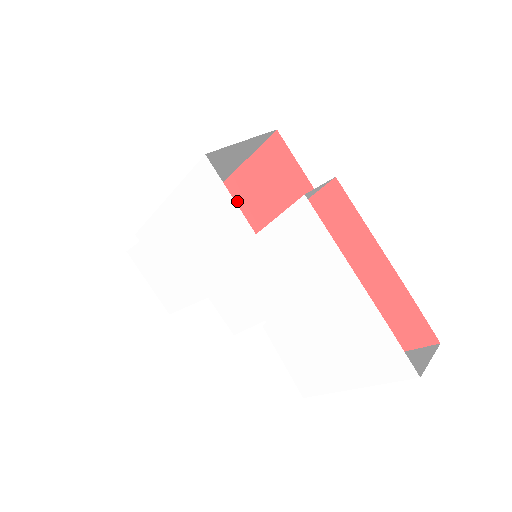
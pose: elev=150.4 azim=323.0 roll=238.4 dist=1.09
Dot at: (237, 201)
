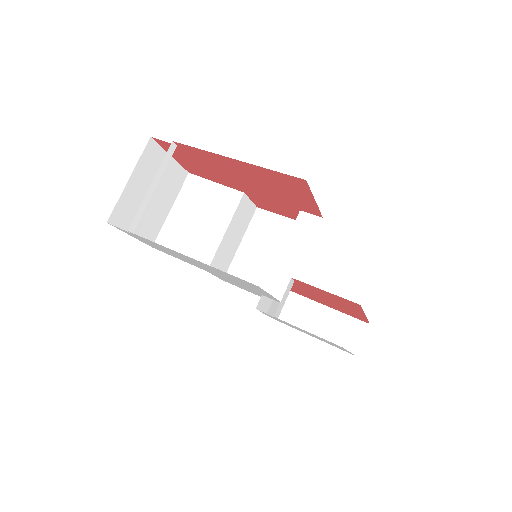
Dot at: (225, 166)
